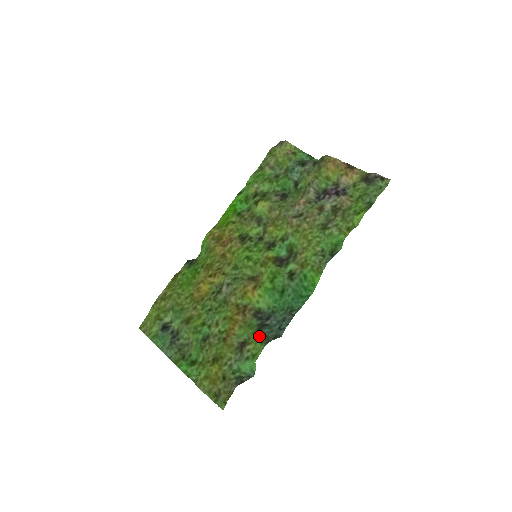
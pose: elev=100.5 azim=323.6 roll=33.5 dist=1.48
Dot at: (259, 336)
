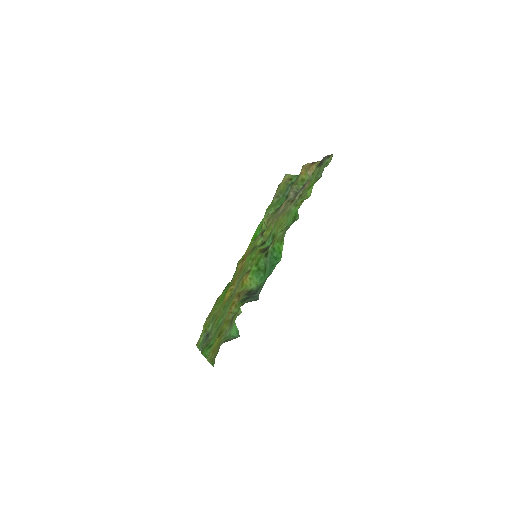
Dot at: occluded
